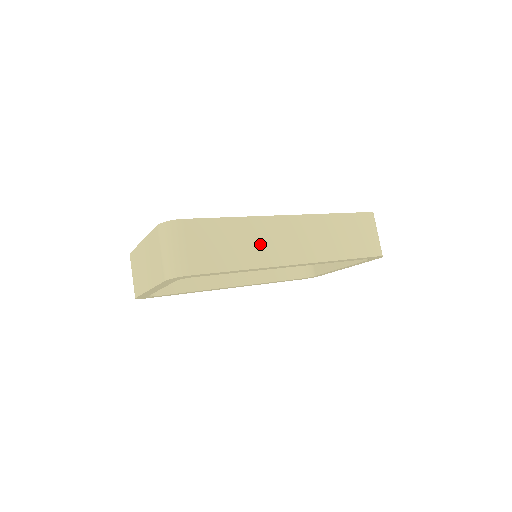
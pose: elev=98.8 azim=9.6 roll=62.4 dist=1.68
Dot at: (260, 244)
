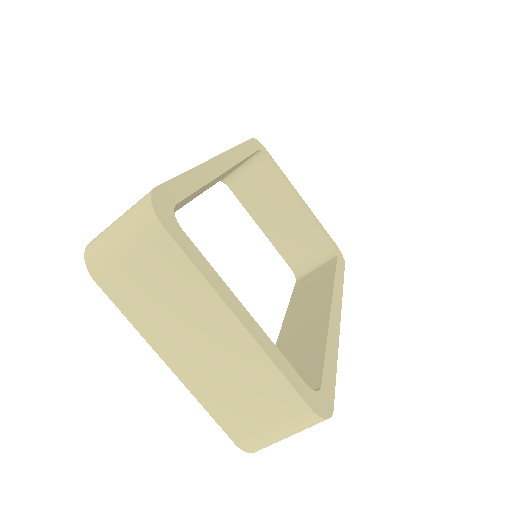
Dot at: occluded
